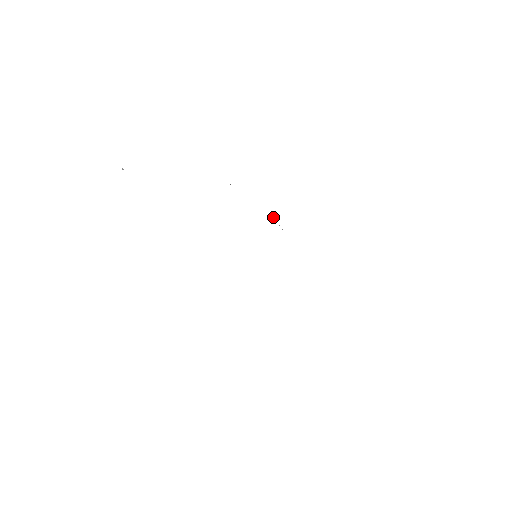
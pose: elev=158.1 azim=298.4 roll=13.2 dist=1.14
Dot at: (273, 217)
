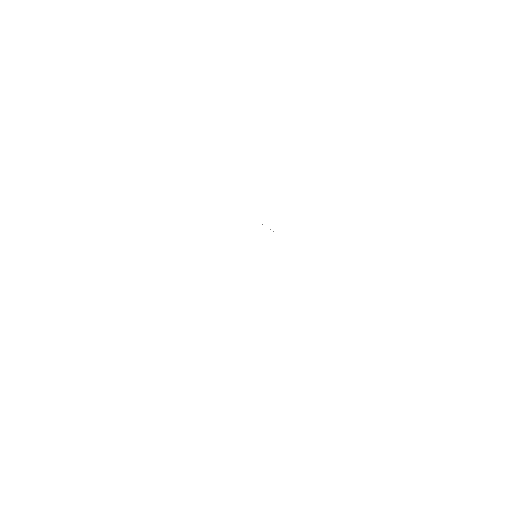
Dot at: (262, 224)
